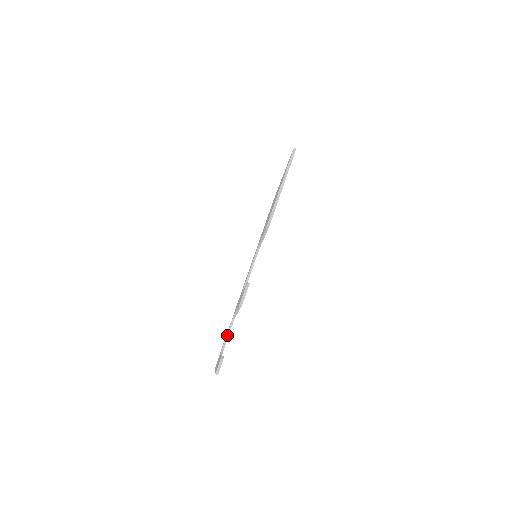
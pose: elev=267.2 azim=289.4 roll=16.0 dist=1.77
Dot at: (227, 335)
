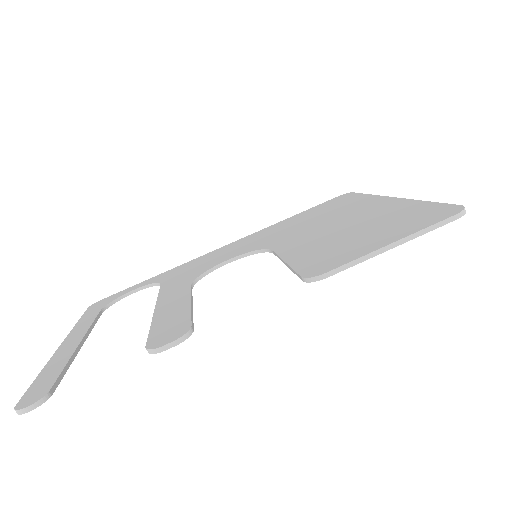
Dot at: (136, 289)
